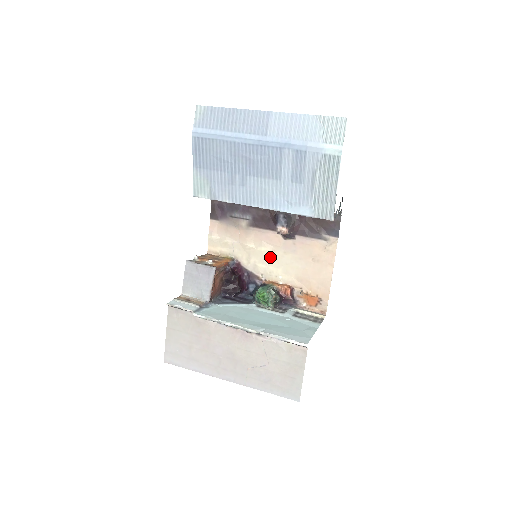
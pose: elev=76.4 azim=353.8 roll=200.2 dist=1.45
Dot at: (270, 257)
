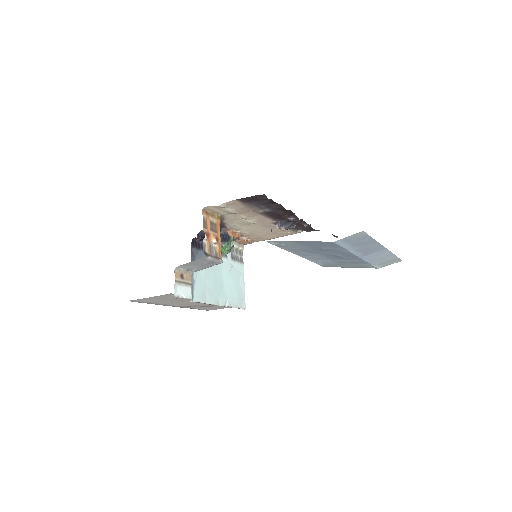
Dot at: (250, 224)
